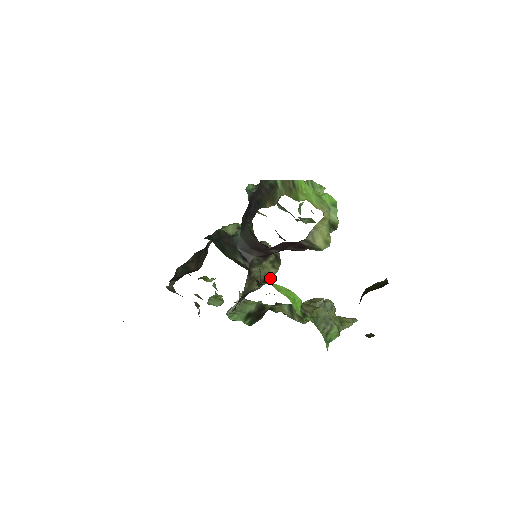
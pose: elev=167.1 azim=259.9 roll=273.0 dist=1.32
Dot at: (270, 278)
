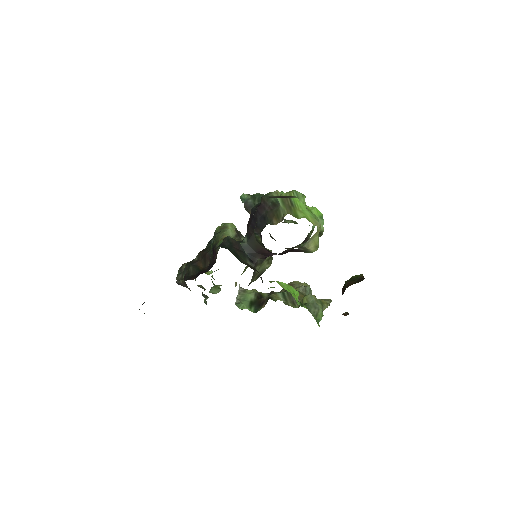
Dot at: (264, 271)
